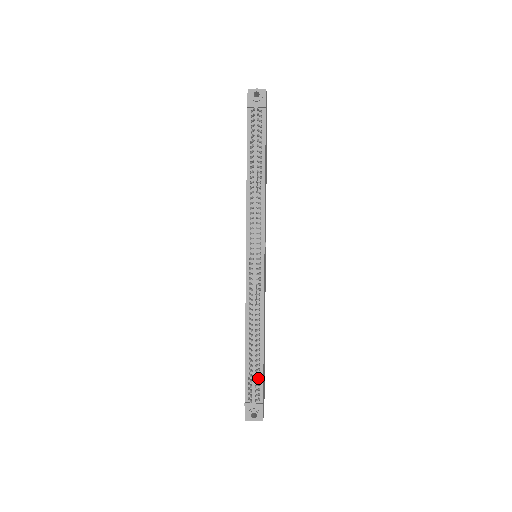
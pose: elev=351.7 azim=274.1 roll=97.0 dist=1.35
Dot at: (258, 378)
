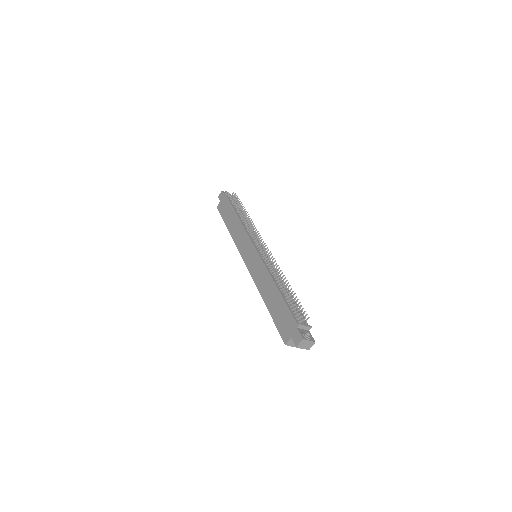
Dot at: (298, 311)
